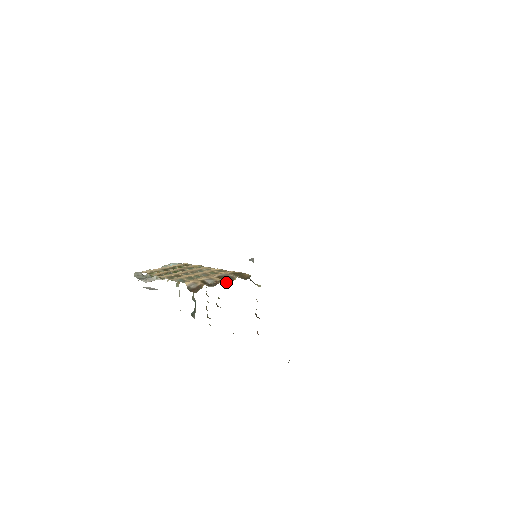
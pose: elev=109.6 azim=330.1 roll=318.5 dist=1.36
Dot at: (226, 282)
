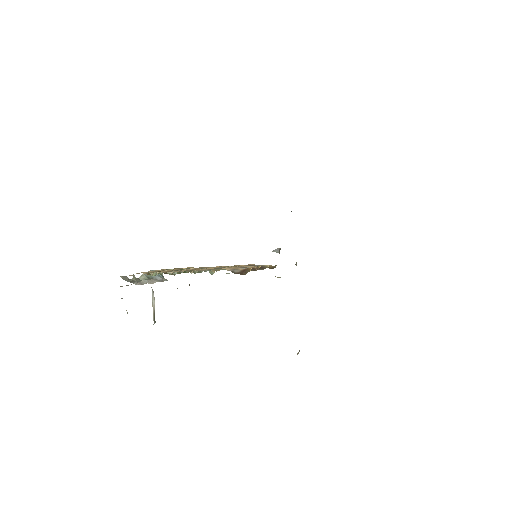
Dot at: (261, 269)
